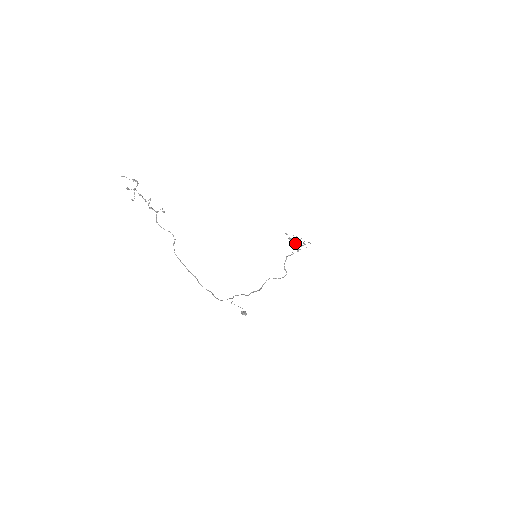
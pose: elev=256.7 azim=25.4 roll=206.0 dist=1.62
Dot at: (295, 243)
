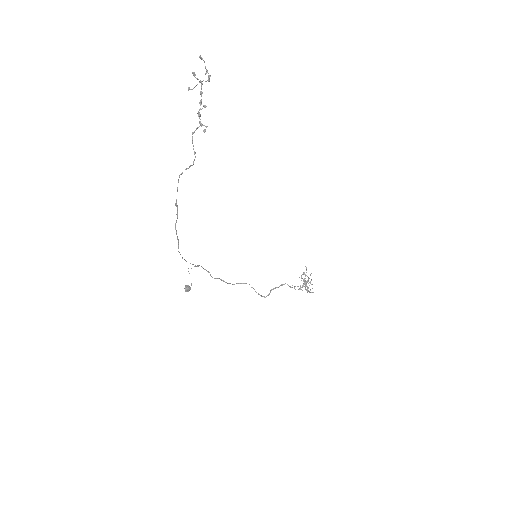
Dot at: (304, 281)
